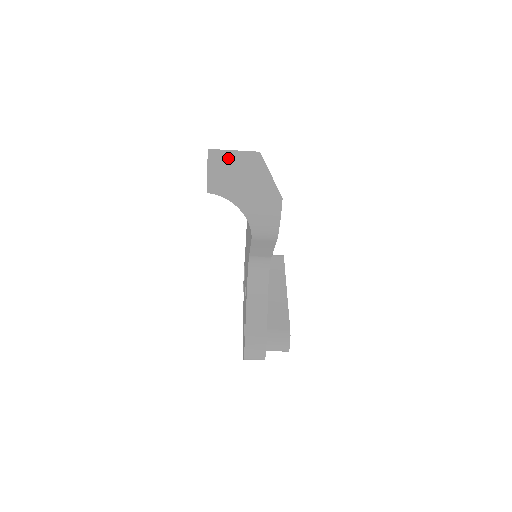
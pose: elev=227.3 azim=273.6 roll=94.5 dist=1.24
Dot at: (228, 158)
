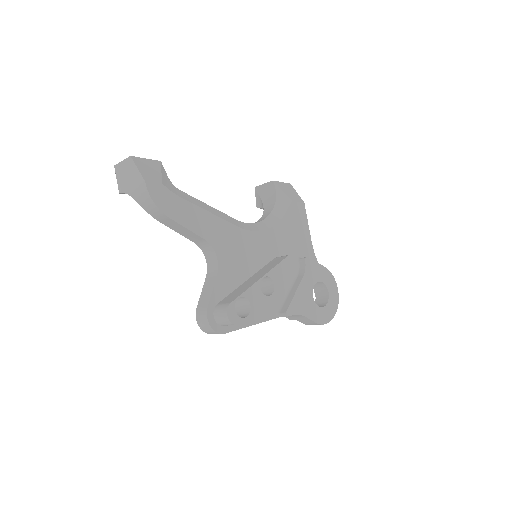
Dot at: (121, 167)
